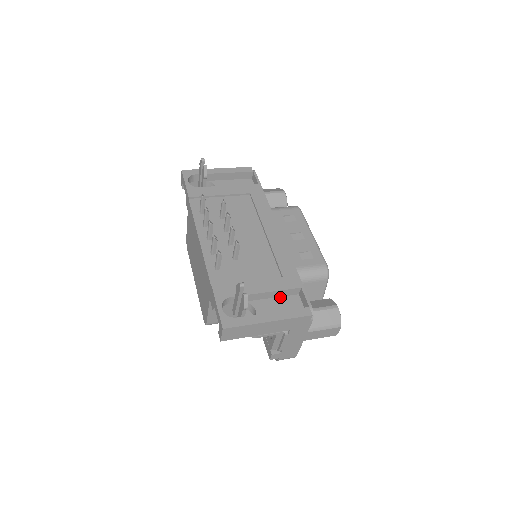
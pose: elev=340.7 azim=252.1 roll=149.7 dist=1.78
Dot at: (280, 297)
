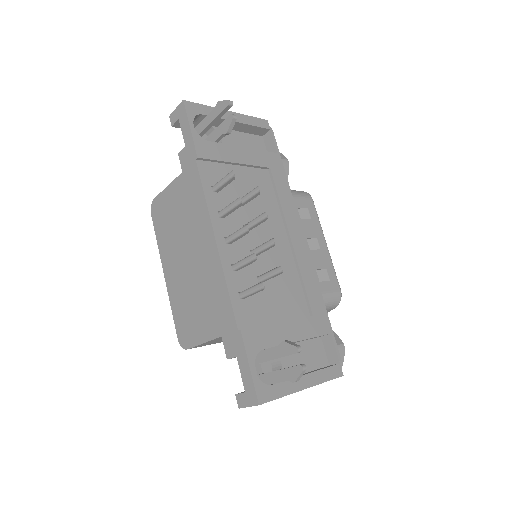
Dot at: (304, 341)
